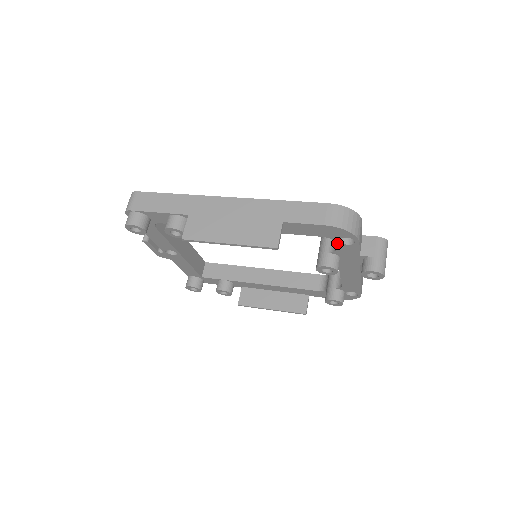
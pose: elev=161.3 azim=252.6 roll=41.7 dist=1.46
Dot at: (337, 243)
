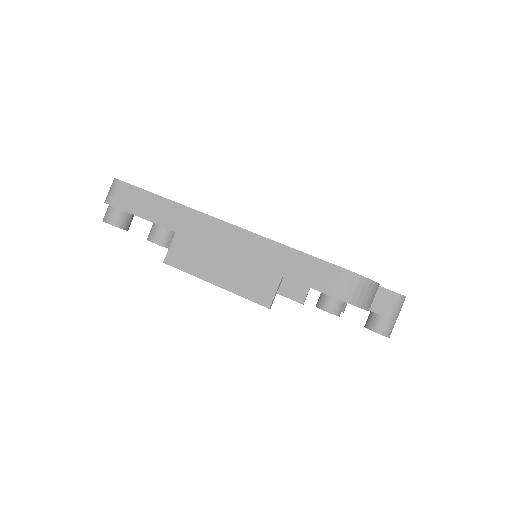
Dot at: occluded
